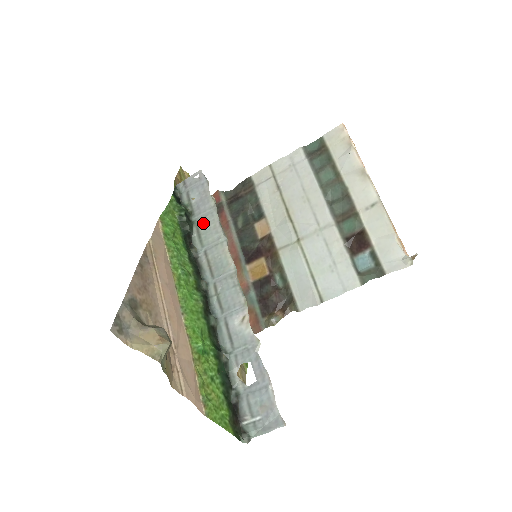
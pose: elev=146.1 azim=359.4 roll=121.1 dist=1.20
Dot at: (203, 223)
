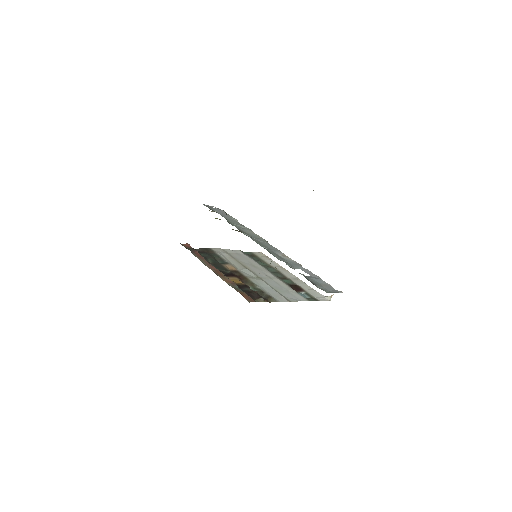
Dot at: (230, 221)
